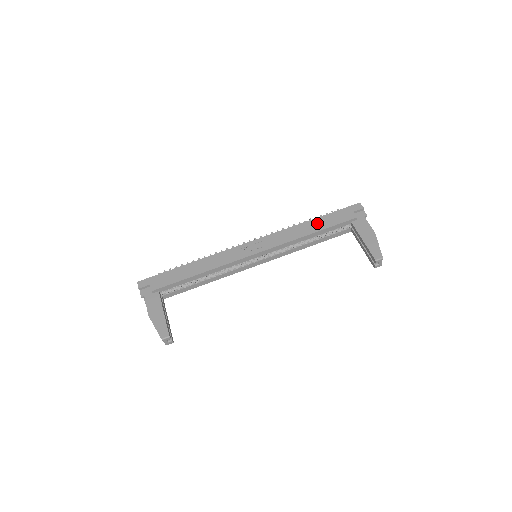
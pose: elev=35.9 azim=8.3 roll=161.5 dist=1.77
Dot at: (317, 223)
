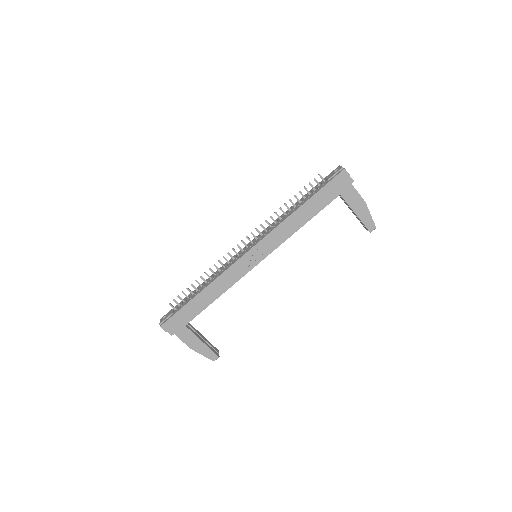
Dot at: (308, 209)
